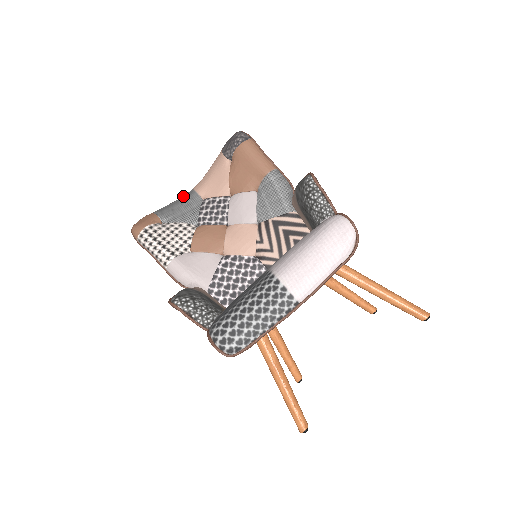
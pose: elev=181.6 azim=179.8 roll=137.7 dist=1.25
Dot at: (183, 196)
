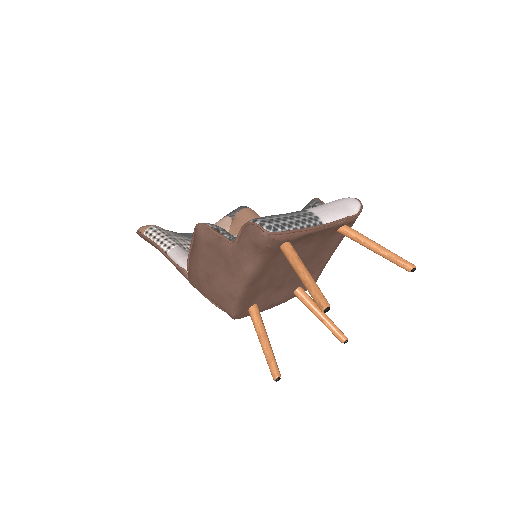
Dot at: occluded
